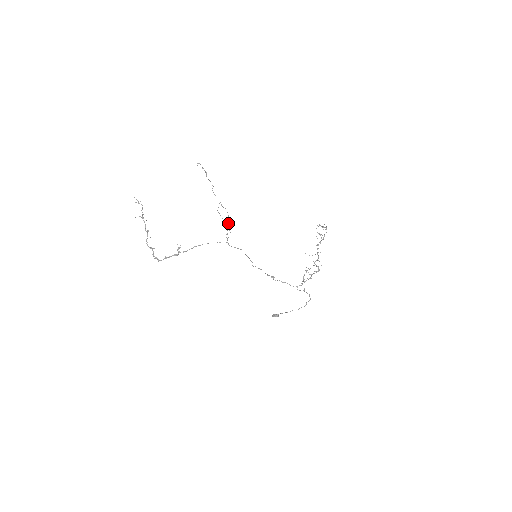
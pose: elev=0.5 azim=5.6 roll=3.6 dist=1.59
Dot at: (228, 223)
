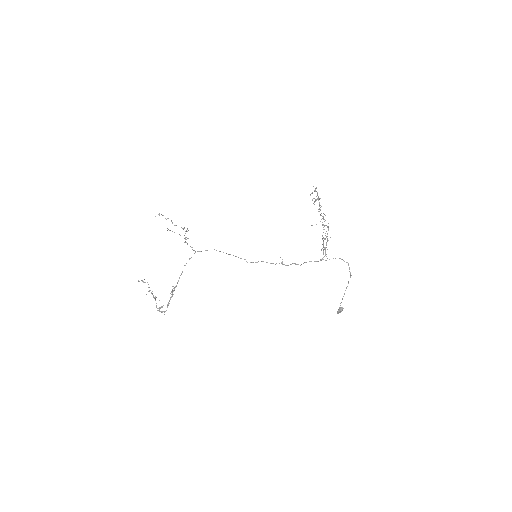
Dot at: occluded
